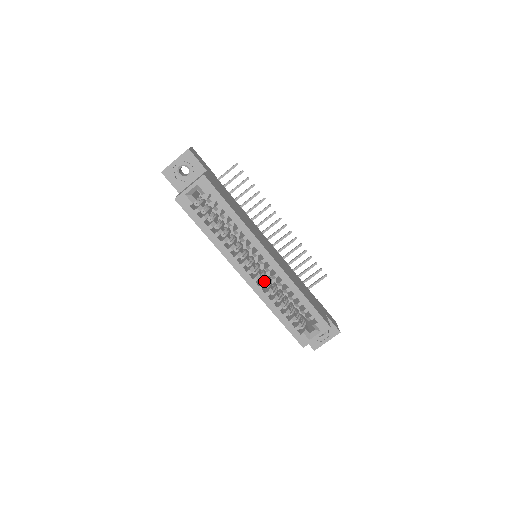
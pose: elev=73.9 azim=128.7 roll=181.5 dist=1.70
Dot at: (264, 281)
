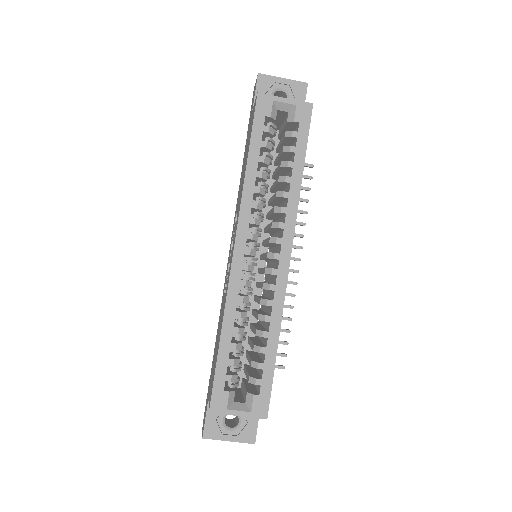
Dot at: (251, 281)
